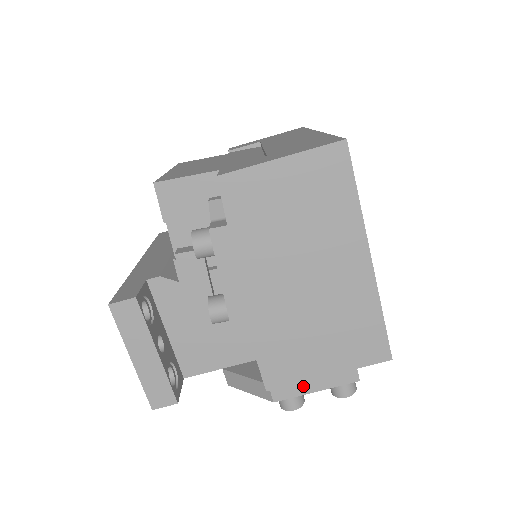
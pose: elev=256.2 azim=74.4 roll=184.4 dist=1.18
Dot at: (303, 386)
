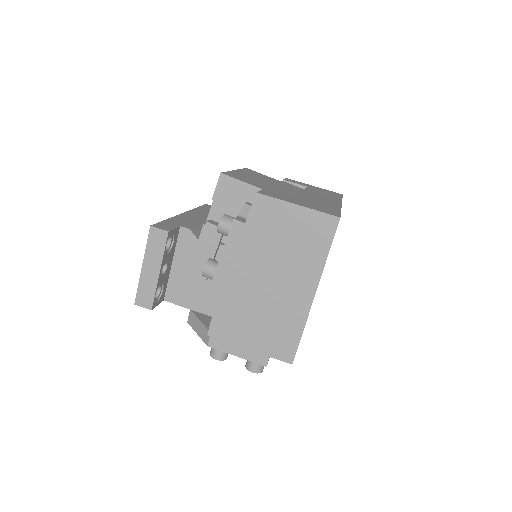
Dot at: (231, 348)
